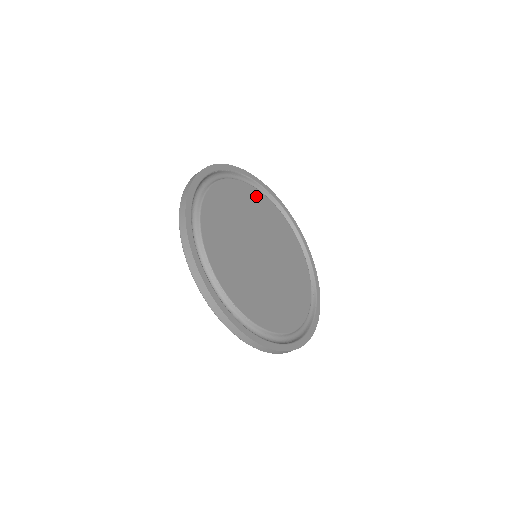
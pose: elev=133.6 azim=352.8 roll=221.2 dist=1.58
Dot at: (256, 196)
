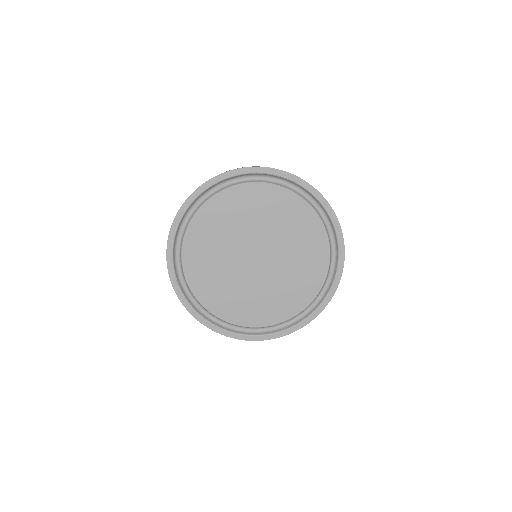
Dot at: (267, 194)
